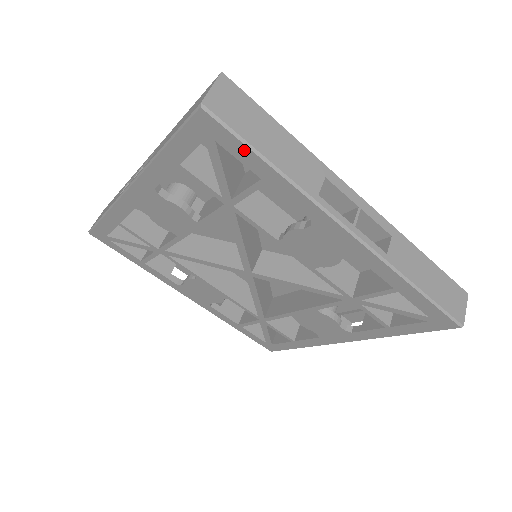
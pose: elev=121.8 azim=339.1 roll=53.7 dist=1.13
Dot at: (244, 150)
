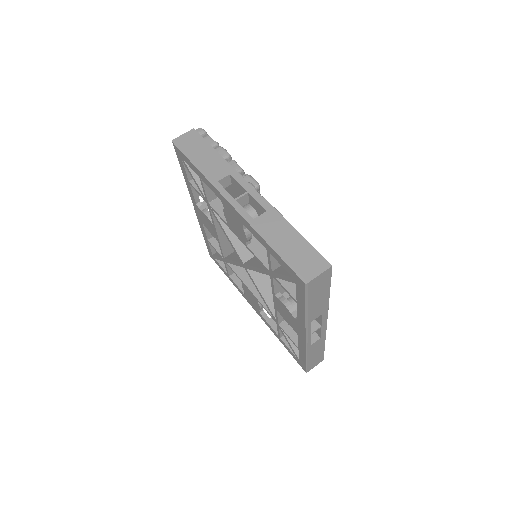
Dot at: (303, 299)
